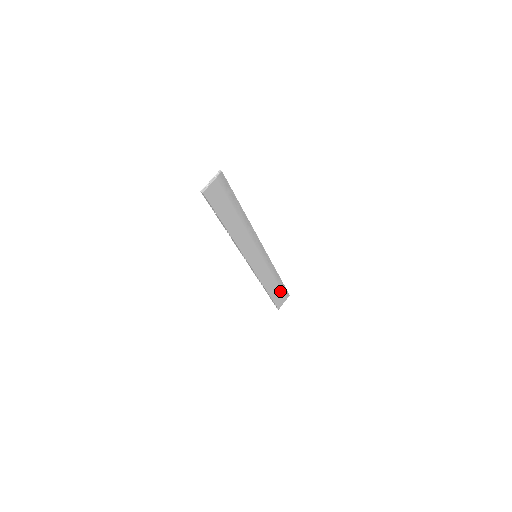
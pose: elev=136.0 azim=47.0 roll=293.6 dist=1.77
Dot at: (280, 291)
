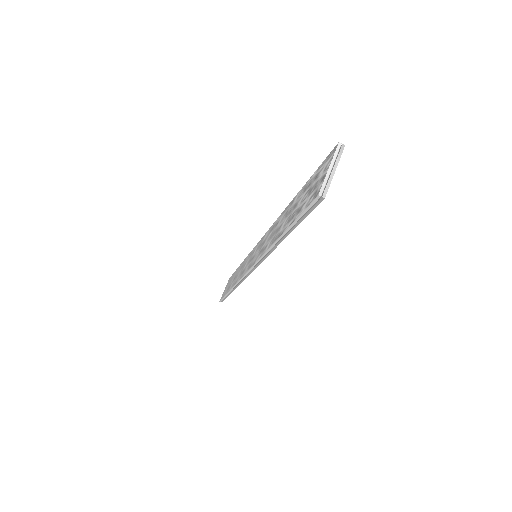
Dot at: occluded
